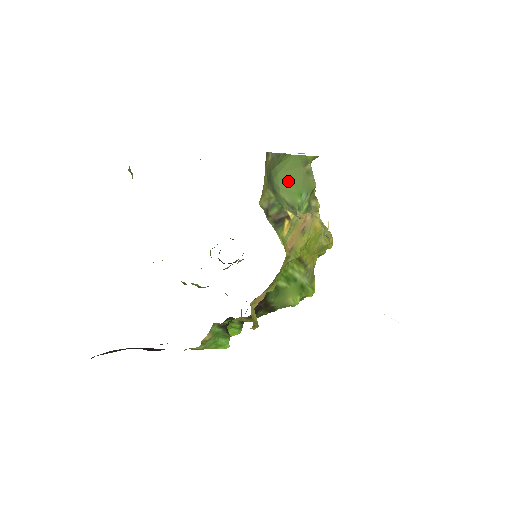
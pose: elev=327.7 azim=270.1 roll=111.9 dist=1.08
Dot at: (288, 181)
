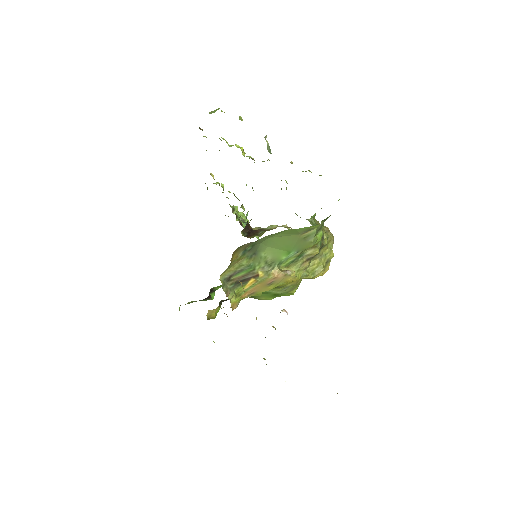
Dot at: (278, 243)
